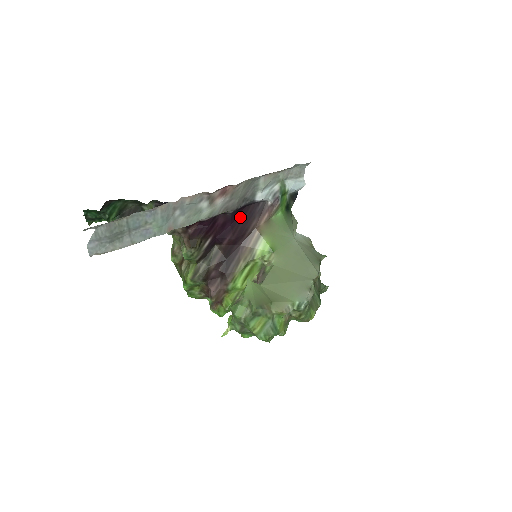
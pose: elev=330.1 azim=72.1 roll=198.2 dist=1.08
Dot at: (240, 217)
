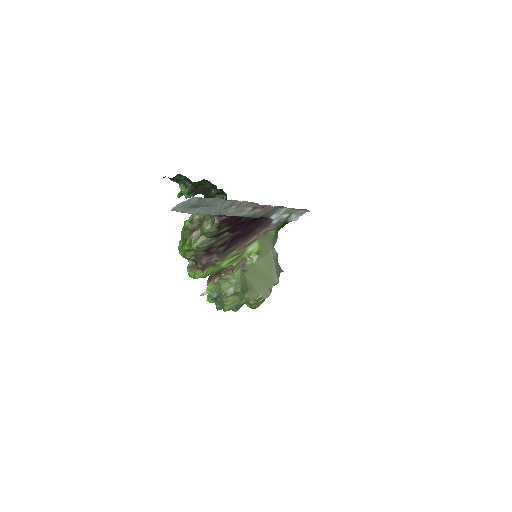
Dot at: (254, 222)
